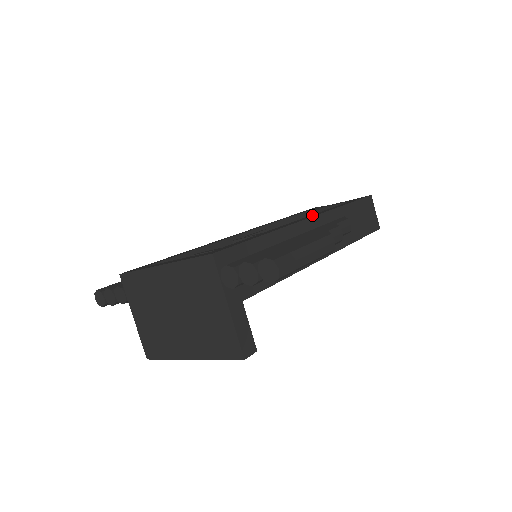
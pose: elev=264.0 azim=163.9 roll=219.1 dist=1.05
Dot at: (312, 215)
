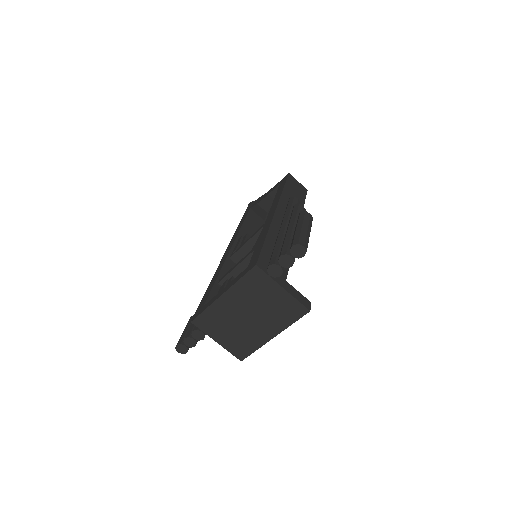
Dot at: (272, 209)
